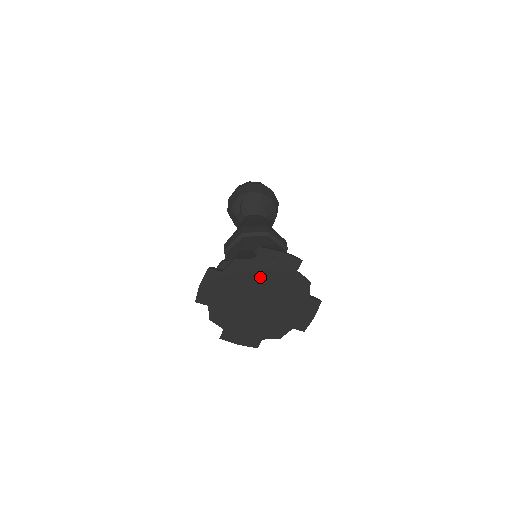
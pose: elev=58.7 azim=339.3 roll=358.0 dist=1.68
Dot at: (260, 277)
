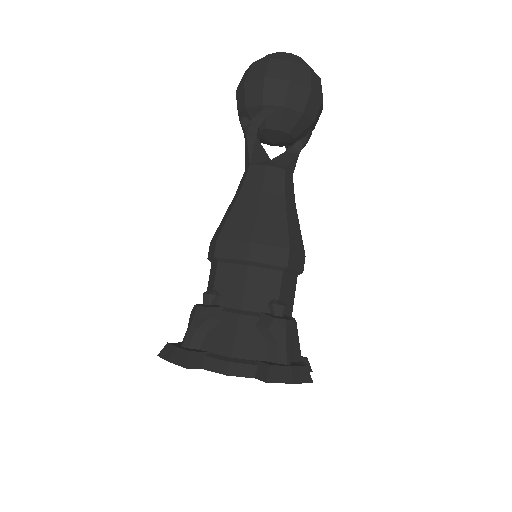
Dot at: occluded
